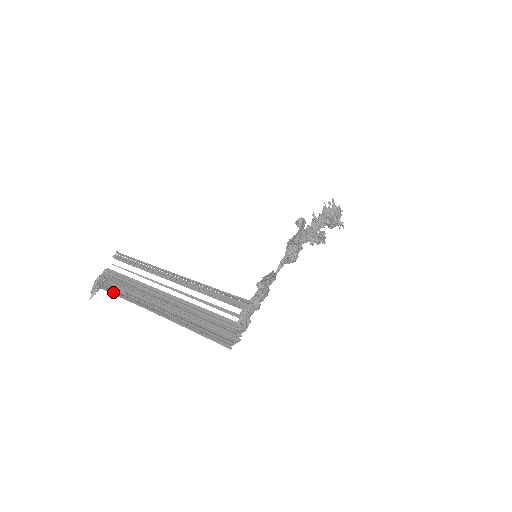
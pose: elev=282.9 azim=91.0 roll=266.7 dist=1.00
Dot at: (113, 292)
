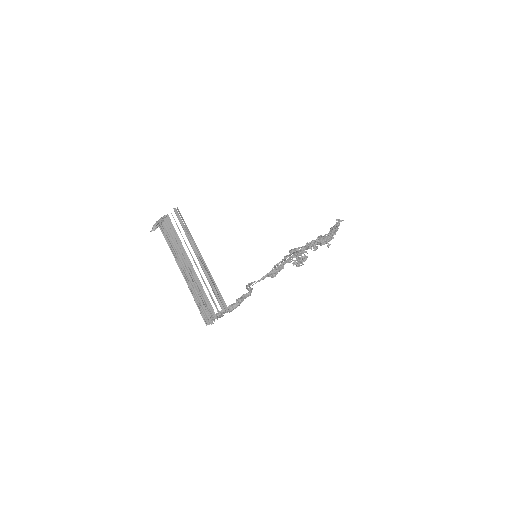
Dot at: (165, 235)
